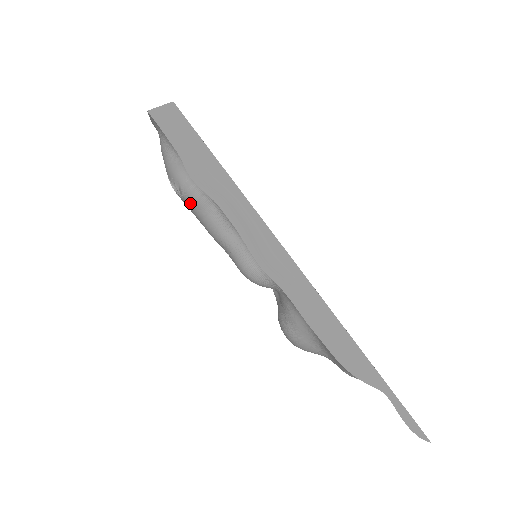
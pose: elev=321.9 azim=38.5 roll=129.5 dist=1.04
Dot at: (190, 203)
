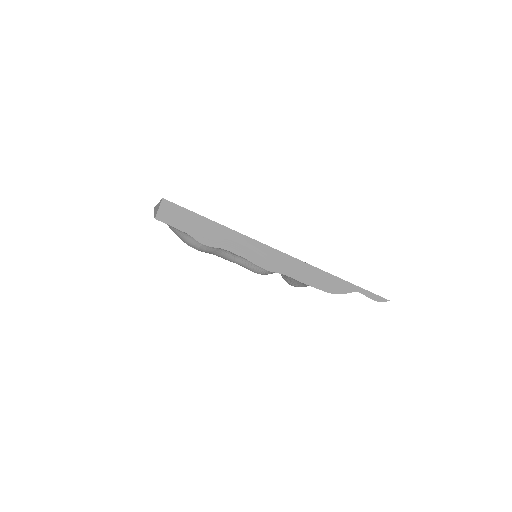
Dot at: (206, 252)
